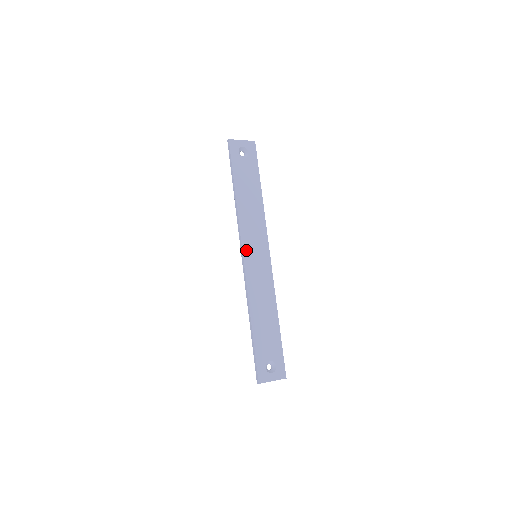
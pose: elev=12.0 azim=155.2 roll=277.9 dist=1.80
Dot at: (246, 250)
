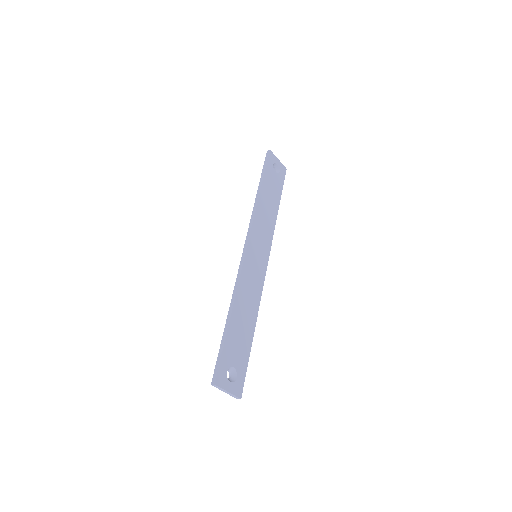
Dot at: (251, 243)
